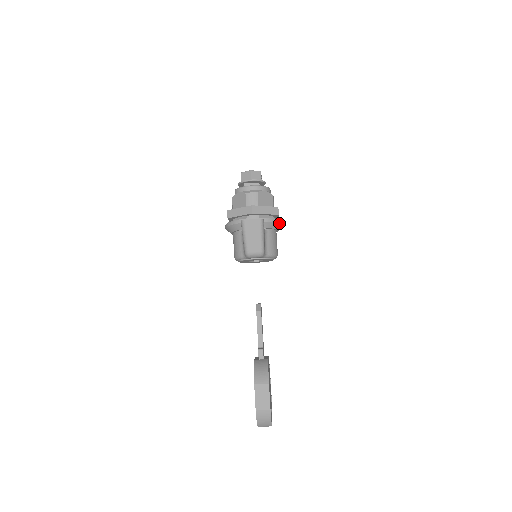
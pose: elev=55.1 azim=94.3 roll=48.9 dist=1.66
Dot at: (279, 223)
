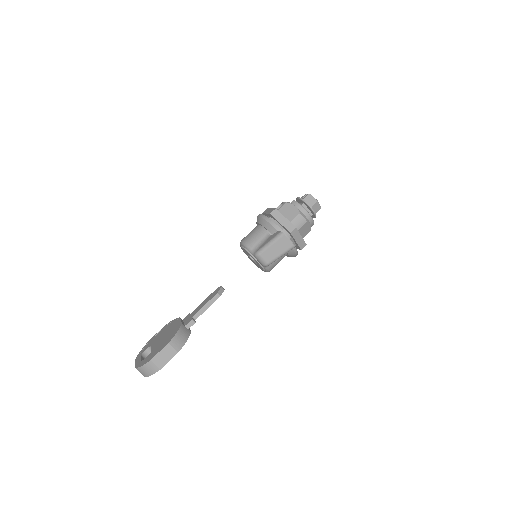
Dot at: (295, 255)
